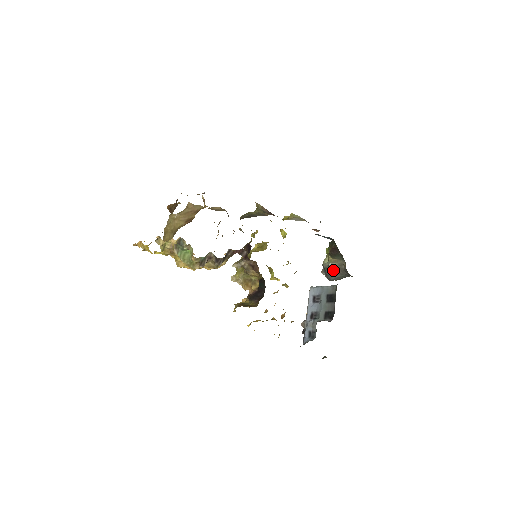
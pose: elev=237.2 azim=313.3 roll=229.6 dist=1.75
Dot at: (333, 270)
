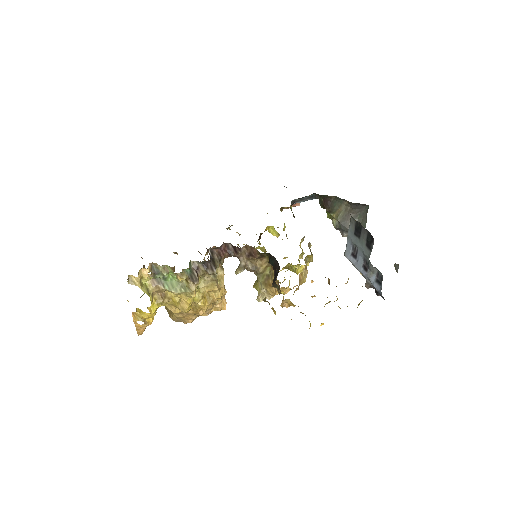
Dot at: (346, 221)
